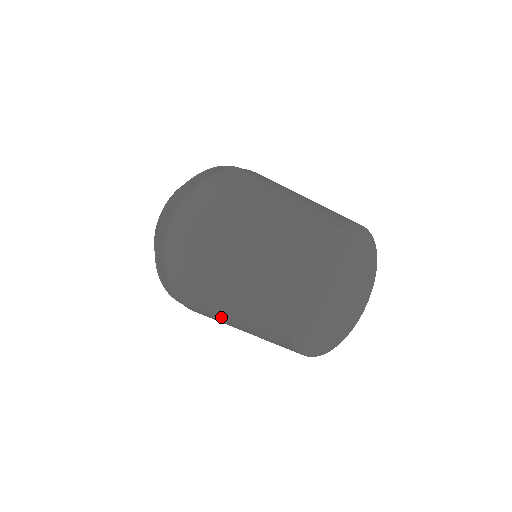
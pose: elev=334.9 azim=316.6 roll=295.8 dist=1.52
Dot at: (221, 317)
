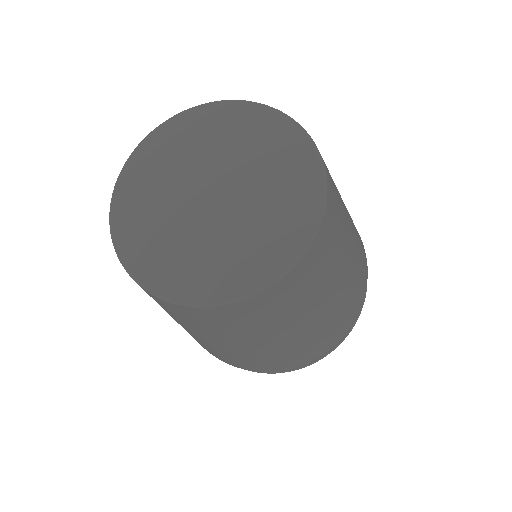
Dot at: (192, 335)
